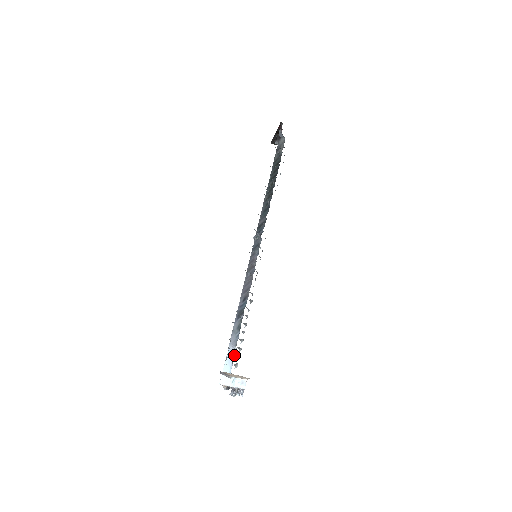
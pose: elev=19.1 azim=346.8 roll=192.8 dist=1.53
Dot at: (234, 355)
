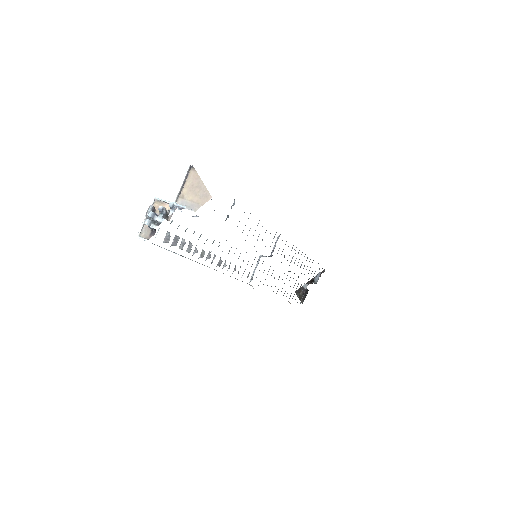
Dot at: occluded
